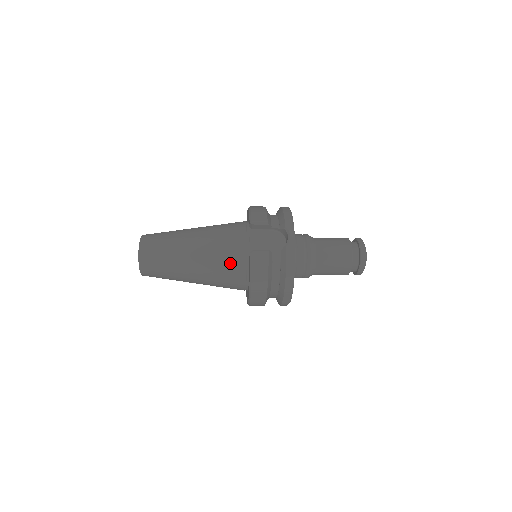
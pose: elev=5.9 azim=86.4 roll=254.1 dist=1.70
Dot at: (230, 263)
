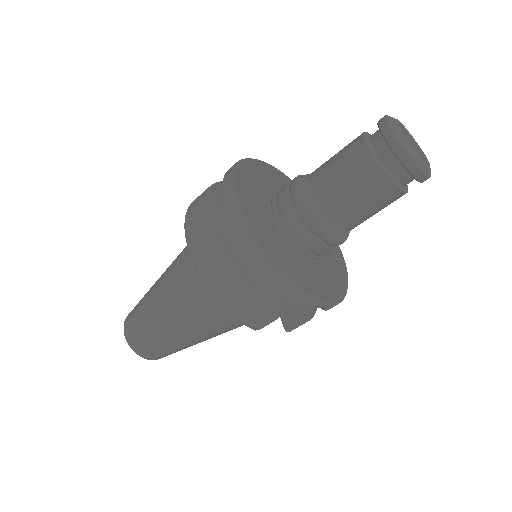
Dot at: occluded
